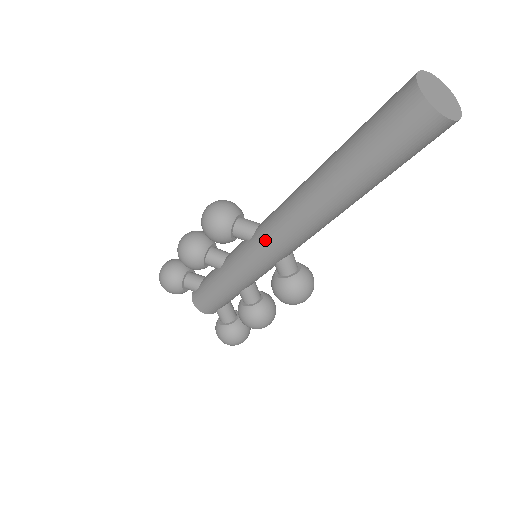
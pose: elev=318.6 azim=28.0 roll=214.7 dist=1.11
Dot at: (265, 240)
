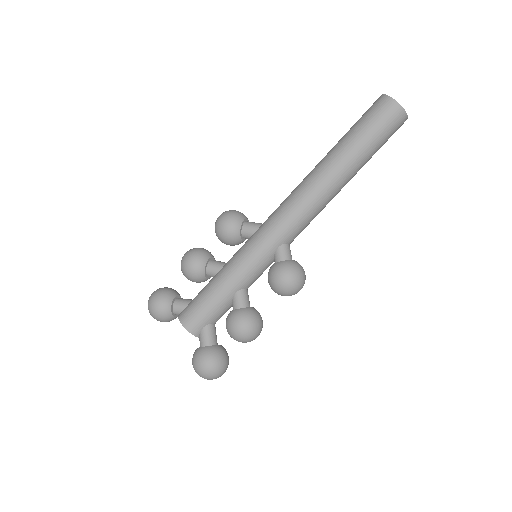
Dot at: (273, 220)
